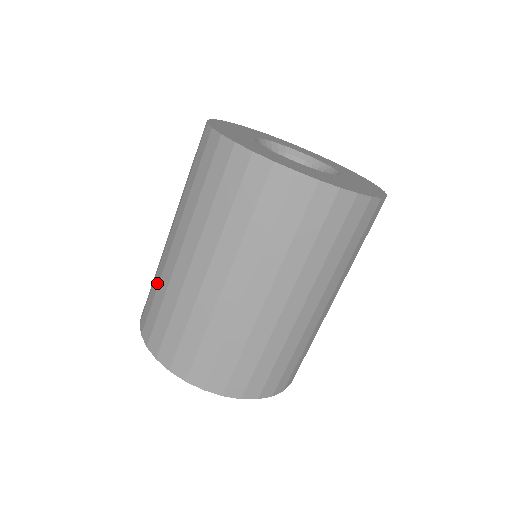
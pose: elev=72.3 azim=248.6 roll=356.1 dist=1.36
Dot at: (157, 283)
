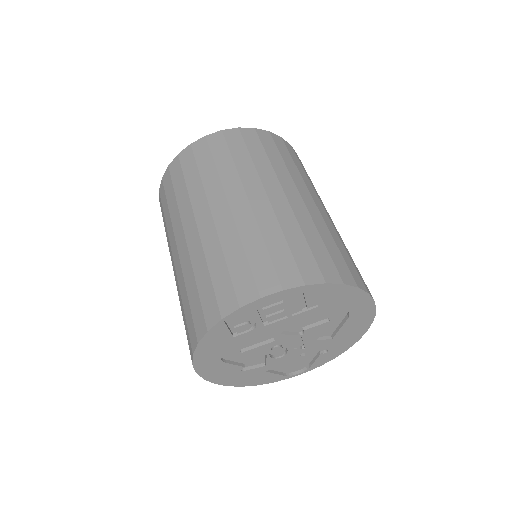
Dot at: (181, 302)
